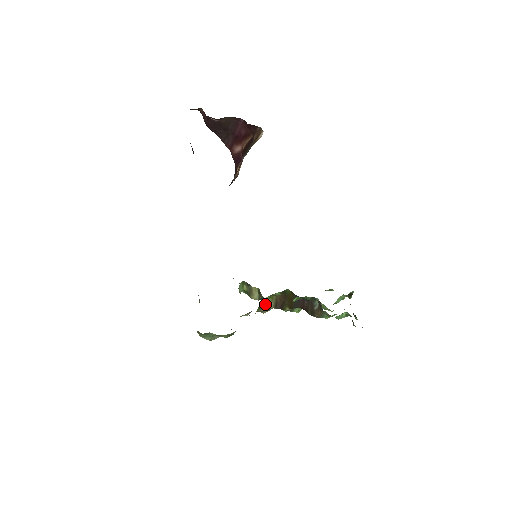
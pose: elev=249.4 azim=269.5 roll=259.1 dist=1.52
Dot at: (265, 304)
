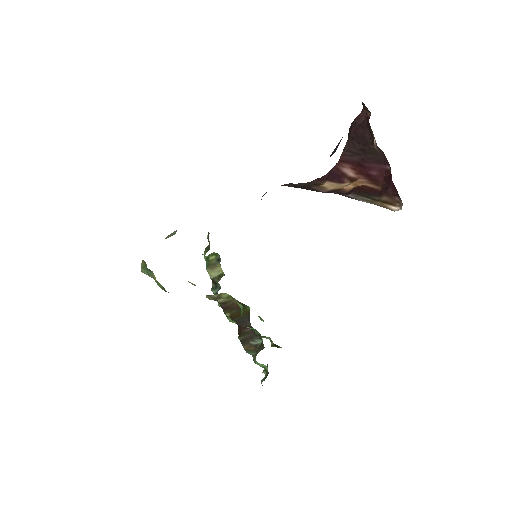
Dot at: (218, 295)
